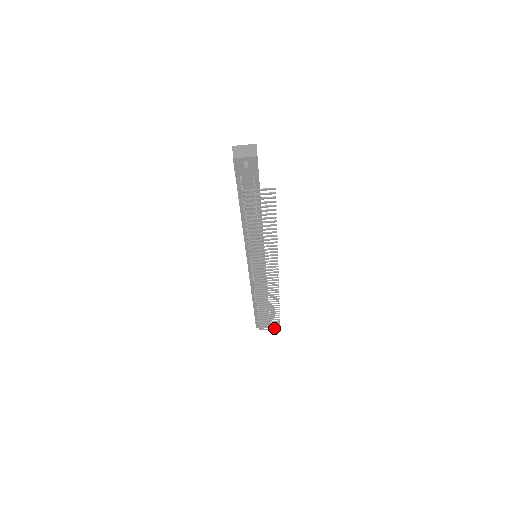
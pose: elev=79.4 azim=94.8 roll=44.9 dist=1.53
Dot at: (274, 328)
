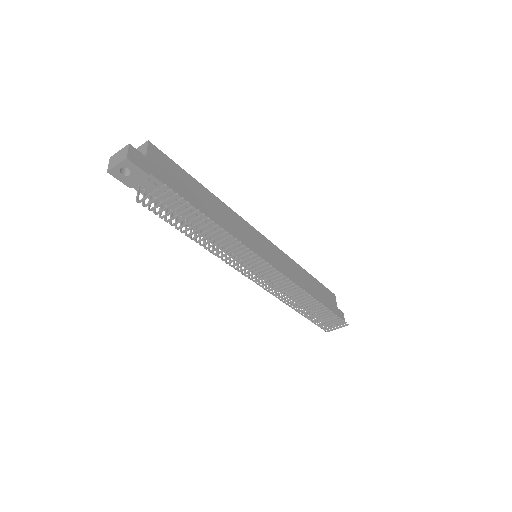
Dot at: (341, 326)
